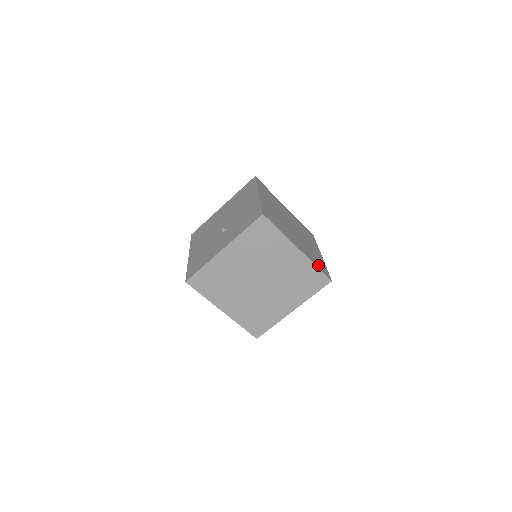
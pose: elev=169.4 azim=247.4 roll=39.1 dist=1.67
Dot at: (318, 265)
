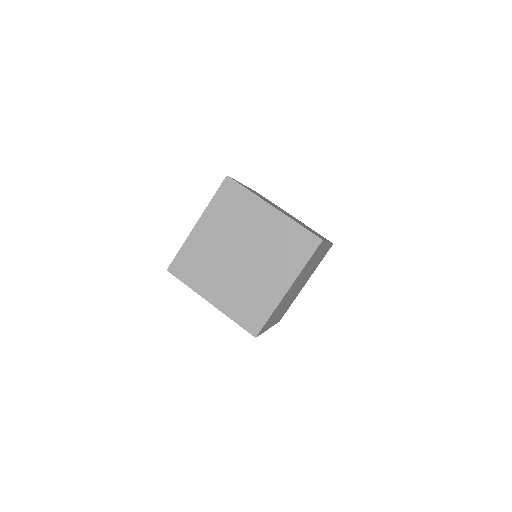
Dot at: occluded
